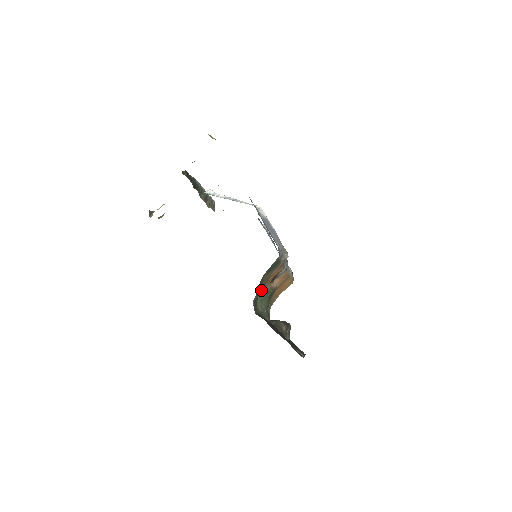
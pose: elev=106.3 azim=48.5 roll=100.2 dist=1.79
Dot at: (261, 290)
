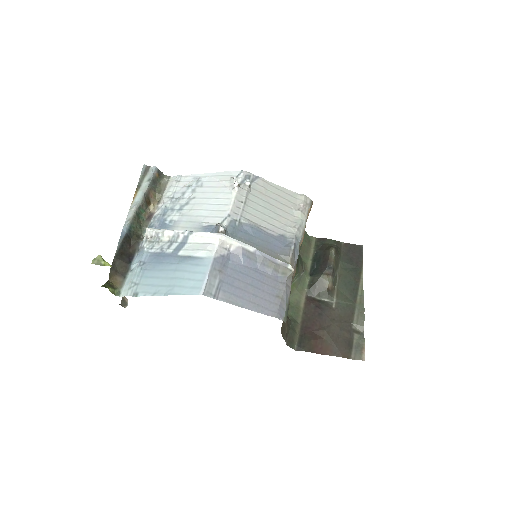
Dot at: occluded
